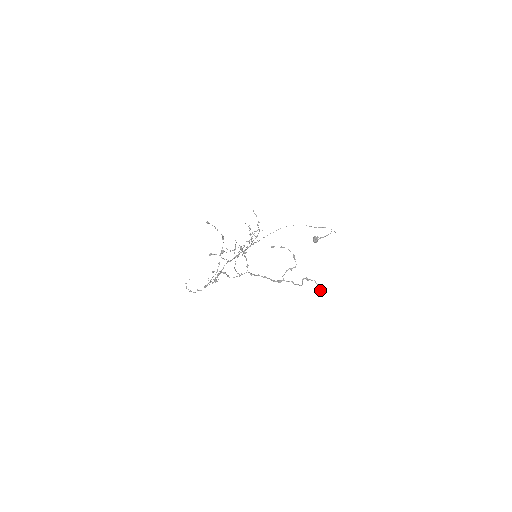
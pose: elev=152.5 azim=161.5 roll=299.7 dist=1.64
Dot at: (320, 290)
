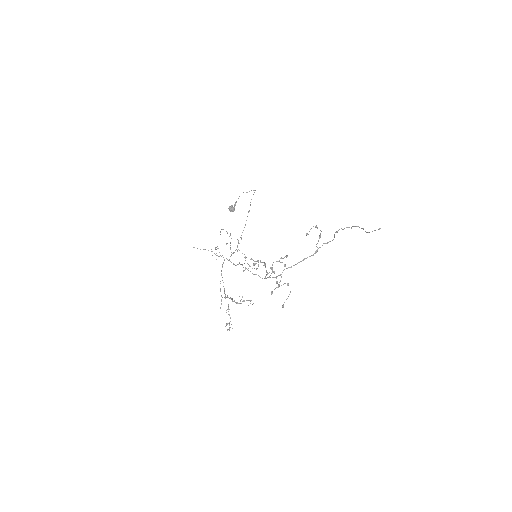
Dot at: occluded
